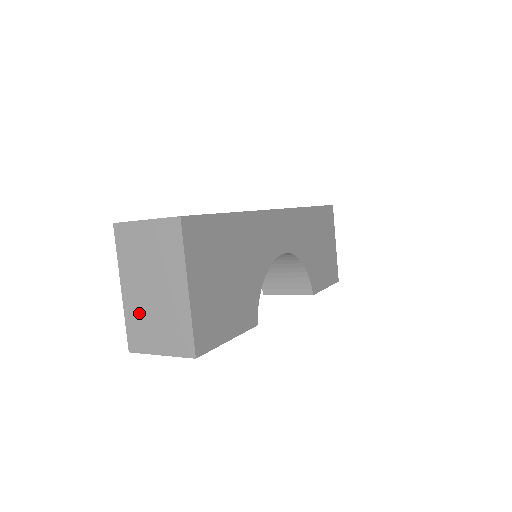
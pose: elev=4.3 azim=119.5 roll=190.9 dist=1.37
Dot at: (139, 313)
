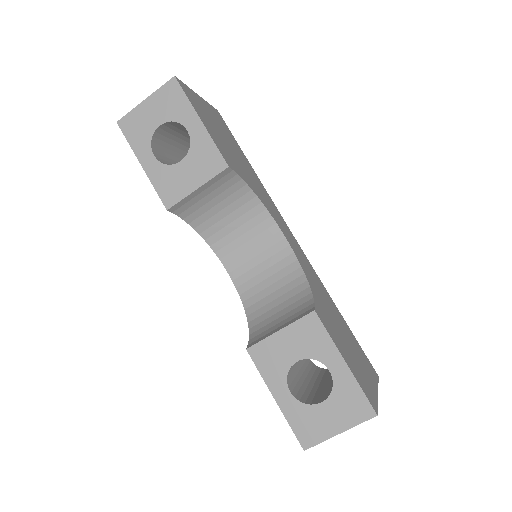
Dot at: occluded
